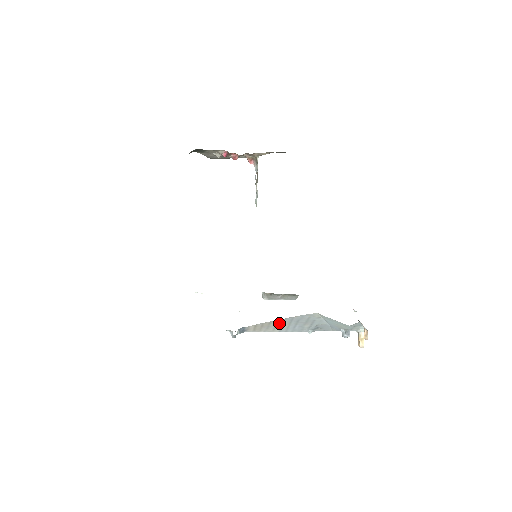
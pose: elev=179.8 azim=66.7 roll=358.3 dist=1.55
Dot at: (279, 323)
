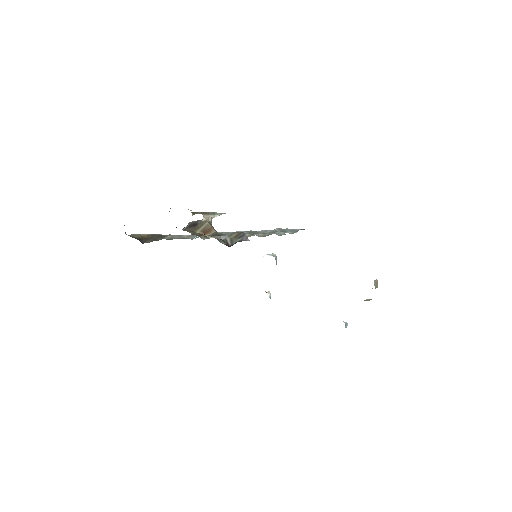
Dot at: occluded
